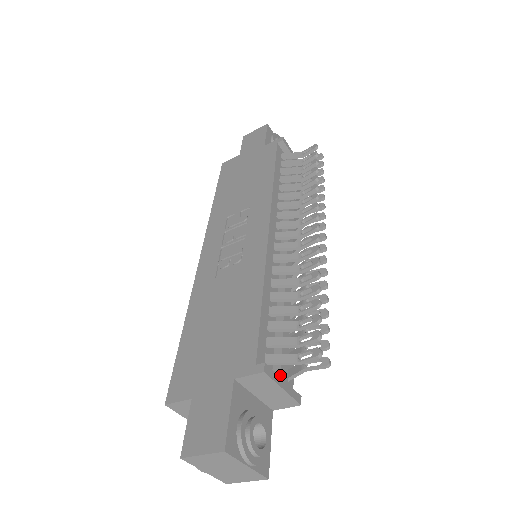
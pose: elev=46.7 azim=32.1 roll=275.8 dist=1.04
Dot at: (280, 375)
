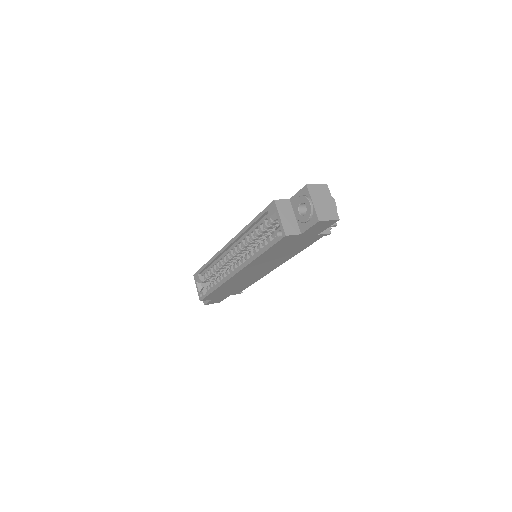
Dot at: occluded
